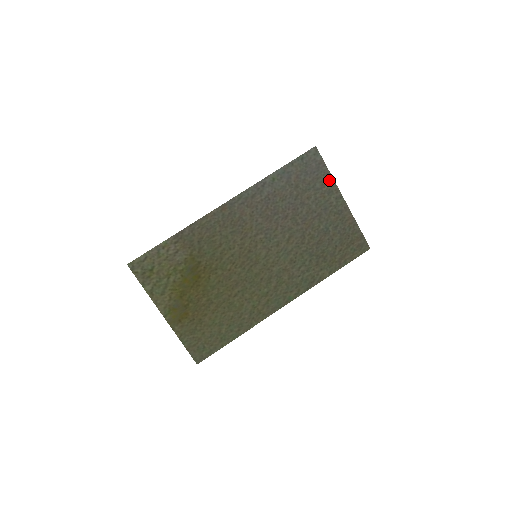
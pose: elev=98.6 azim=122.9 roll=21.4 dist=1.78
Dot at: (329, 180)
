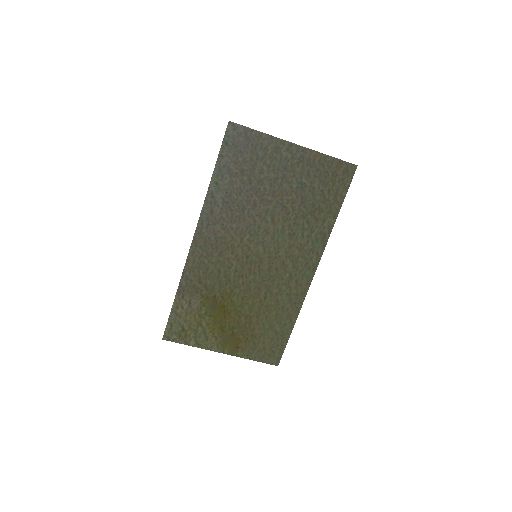
Dot at: (267, 140)
